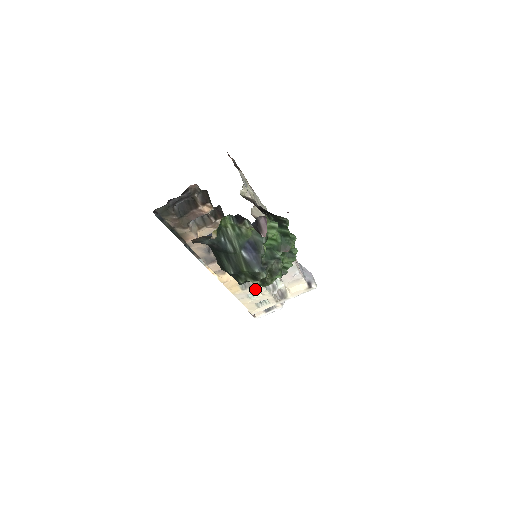
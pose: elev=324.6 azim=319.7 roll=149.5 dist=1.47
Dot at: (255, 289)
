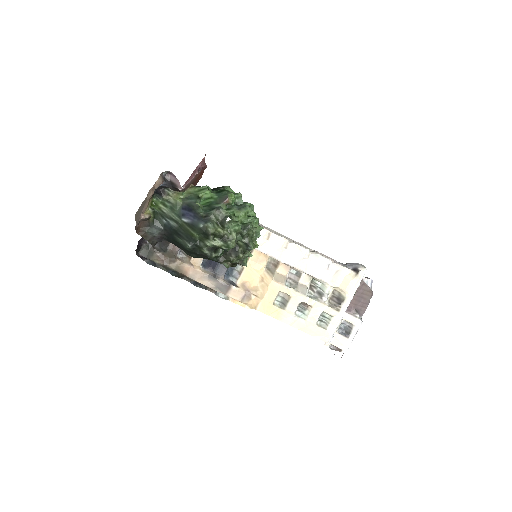
Dot at: (296, 302)
